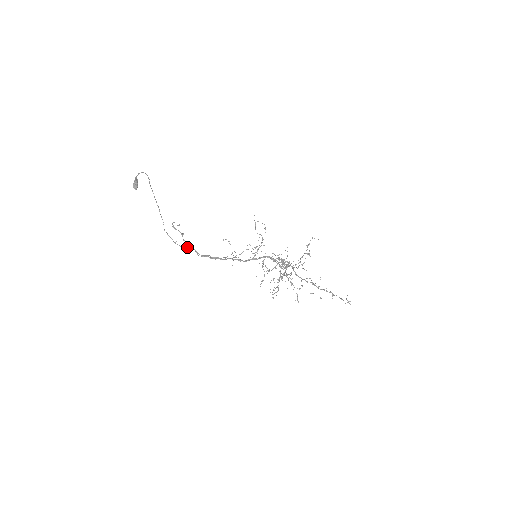
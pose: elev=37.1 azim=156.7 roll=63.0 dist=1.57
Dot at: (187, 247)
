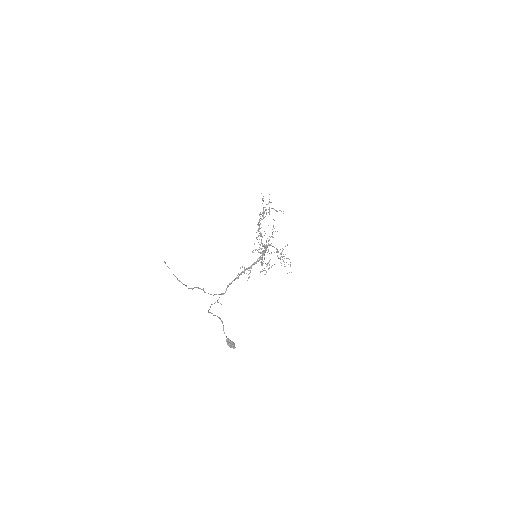
Dot at: occluded
